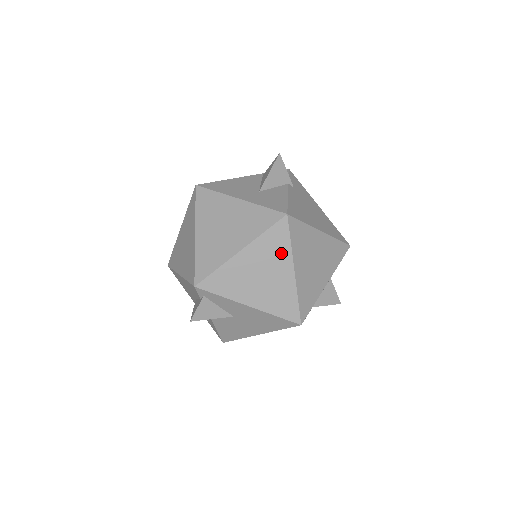
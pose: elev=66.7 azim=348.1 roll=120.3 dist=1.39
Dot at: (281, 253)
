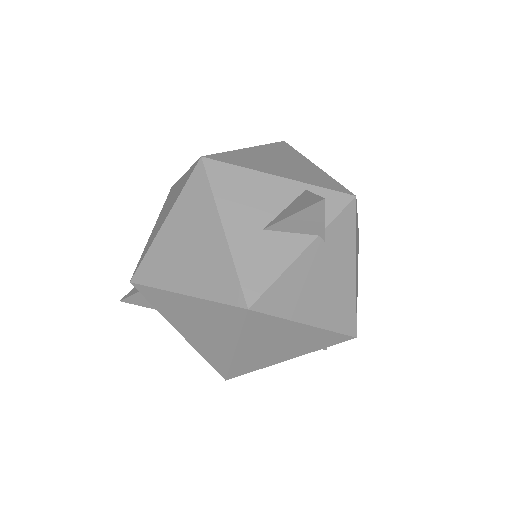
Dot at: (227, 329)
